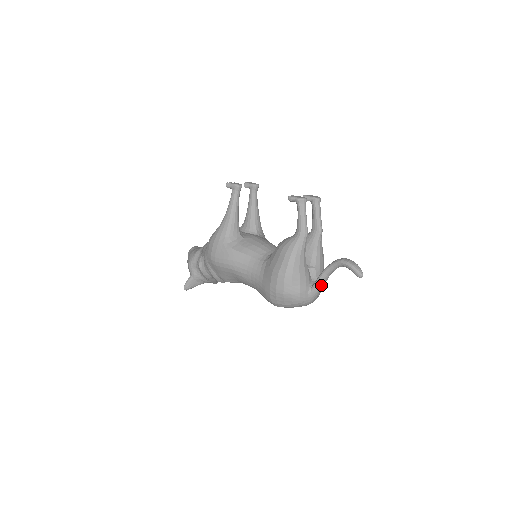
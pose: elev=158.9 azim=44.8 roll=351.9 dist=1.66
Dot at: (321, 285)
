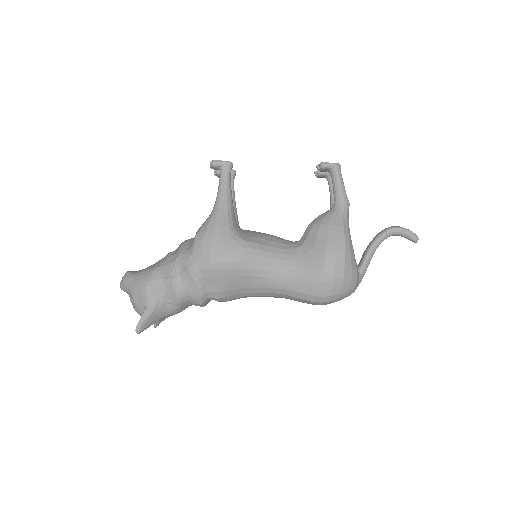
Dot at: occluded
